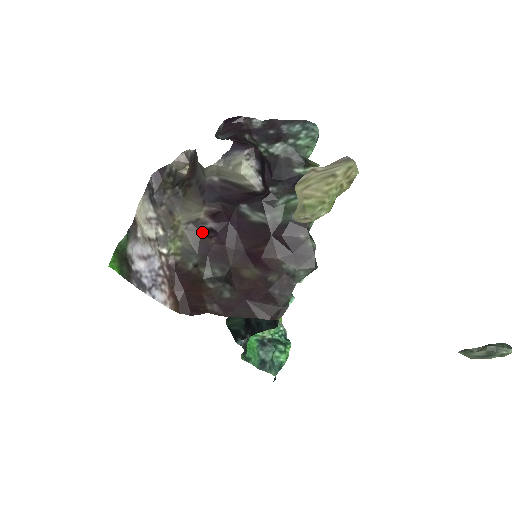
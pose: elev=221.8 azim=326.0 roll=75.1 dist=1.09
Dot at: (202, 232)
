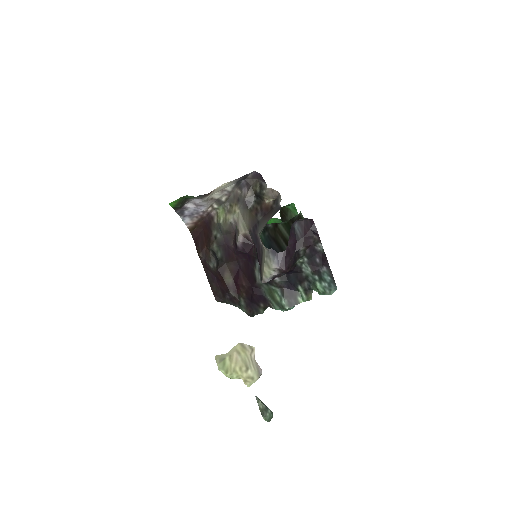
Dot at: (235, 234)
